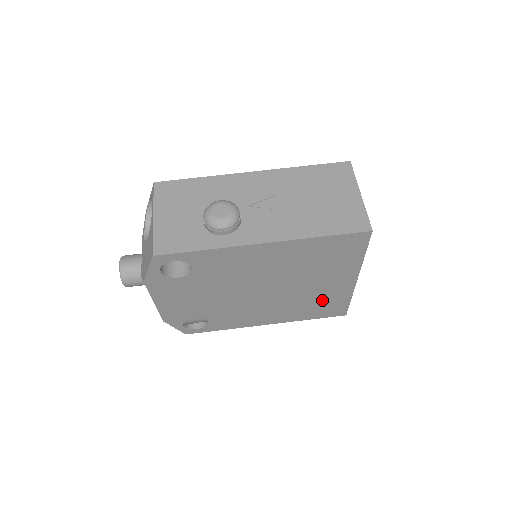
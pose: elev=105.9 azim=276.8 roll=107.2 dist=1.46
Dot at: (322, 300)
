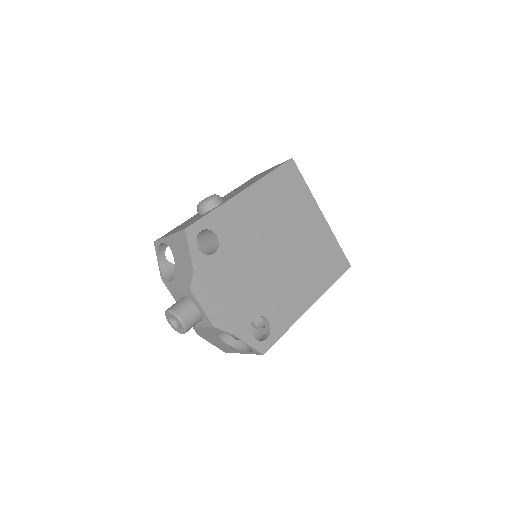
Dot at: (321, 250)
